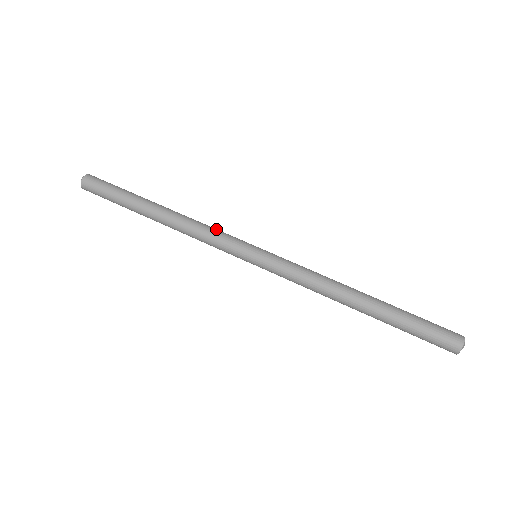
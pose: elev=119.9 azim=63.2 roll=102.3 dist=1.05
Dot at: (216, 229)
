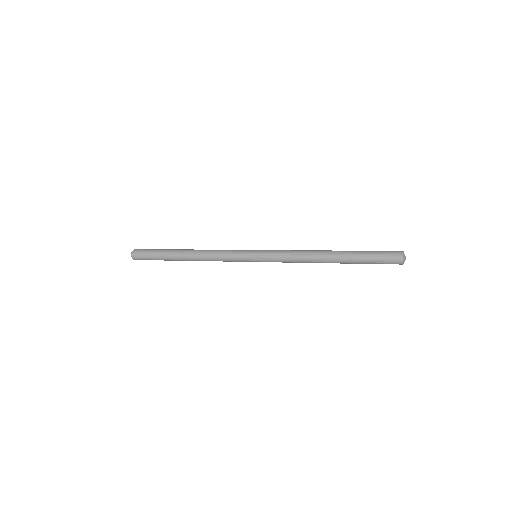
Dot at: occluded
